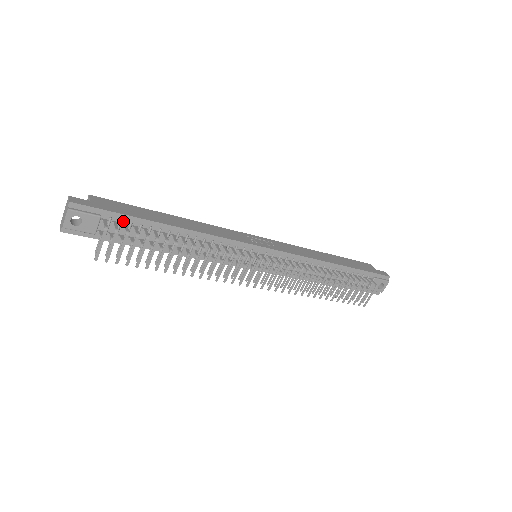
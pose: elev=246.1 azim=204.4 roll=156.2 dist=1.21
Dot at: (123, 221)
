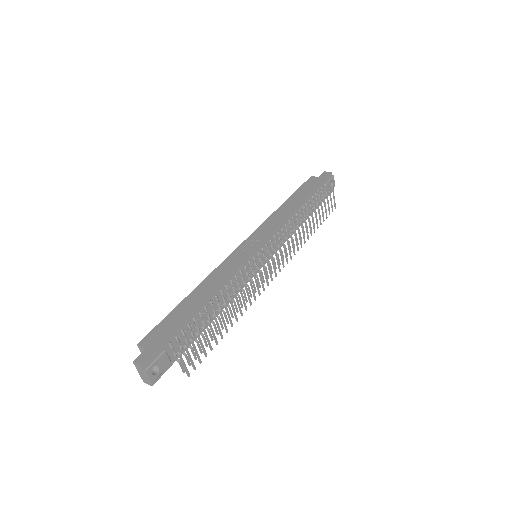
Dot at: (177, 336)
